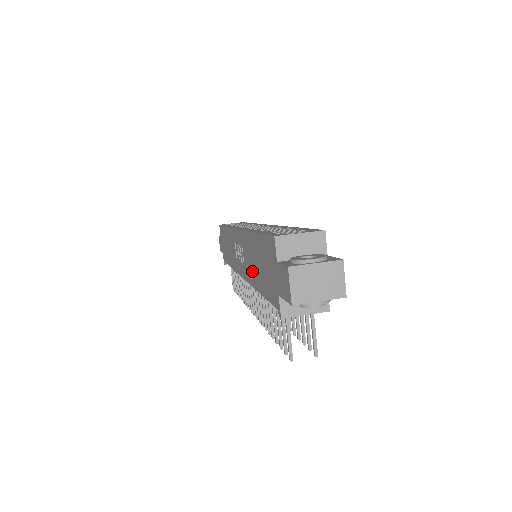
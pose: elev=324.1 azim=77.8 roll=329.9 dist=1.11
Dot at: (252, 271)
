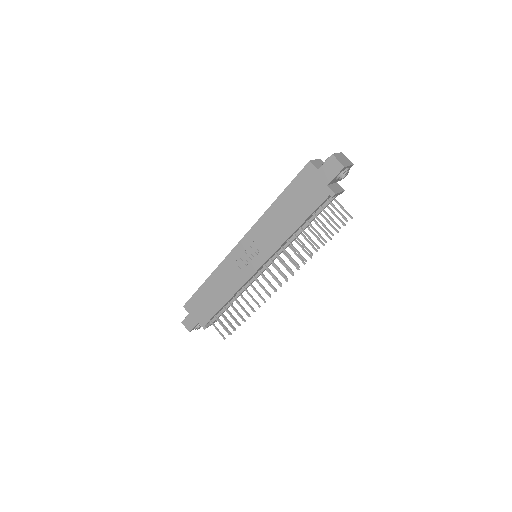
Dot at: (280, 231)
